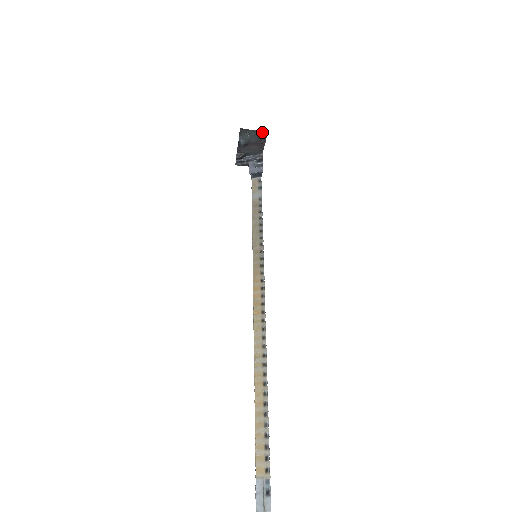
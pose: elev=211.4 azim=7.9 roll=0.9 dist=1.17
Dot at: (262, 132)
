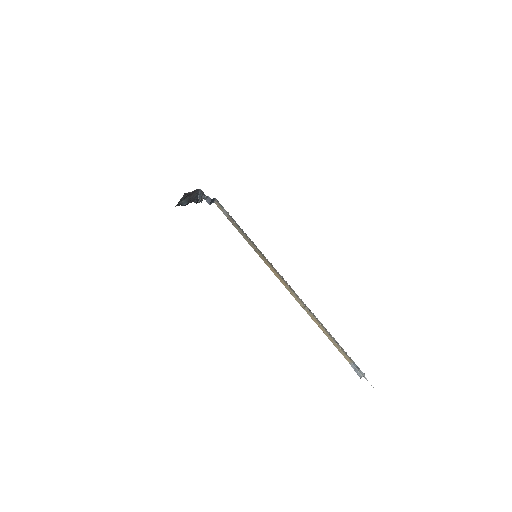
Dot at: (183, 196)
